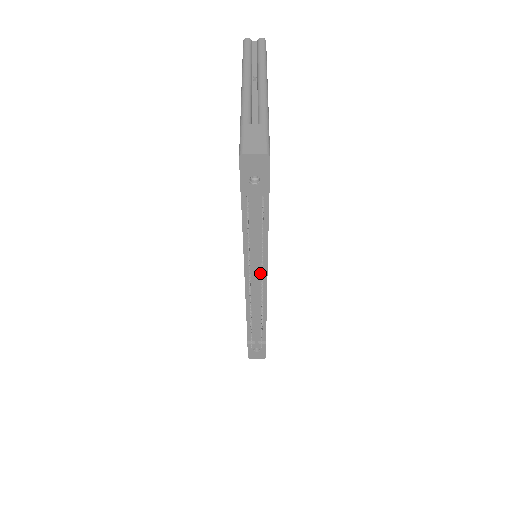
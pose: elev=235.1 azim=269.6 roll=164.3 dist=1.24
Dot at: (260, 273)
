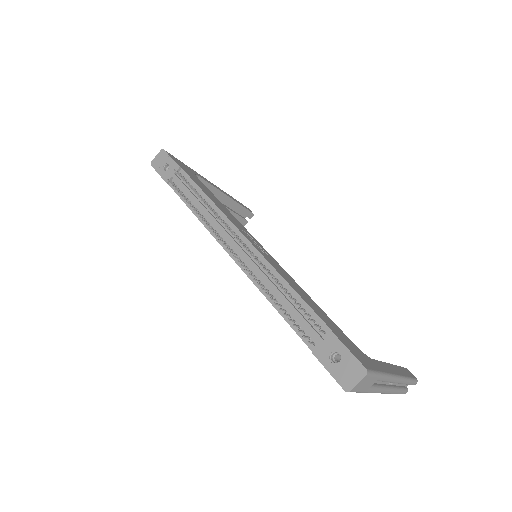
Dot at: occluded
